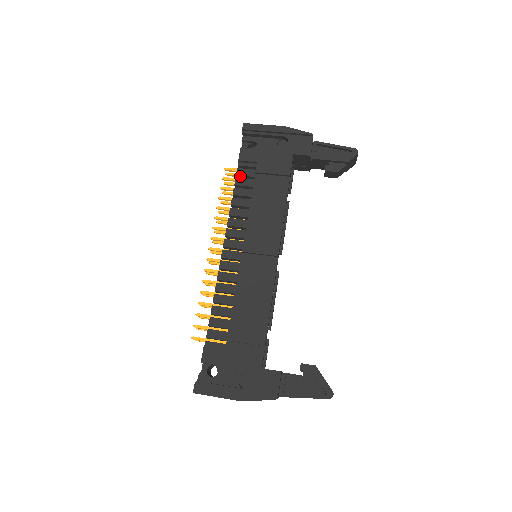
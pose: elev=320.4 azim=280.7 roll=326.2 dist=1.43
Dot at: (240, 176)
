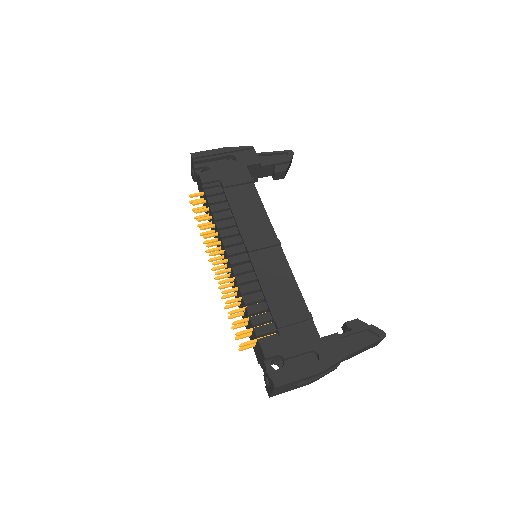
Dot at: (209, 196)
